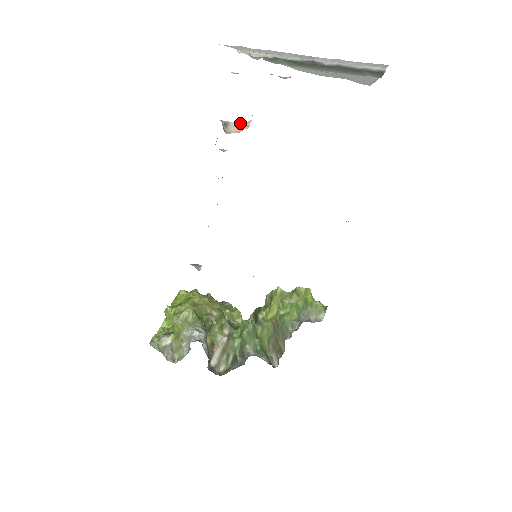
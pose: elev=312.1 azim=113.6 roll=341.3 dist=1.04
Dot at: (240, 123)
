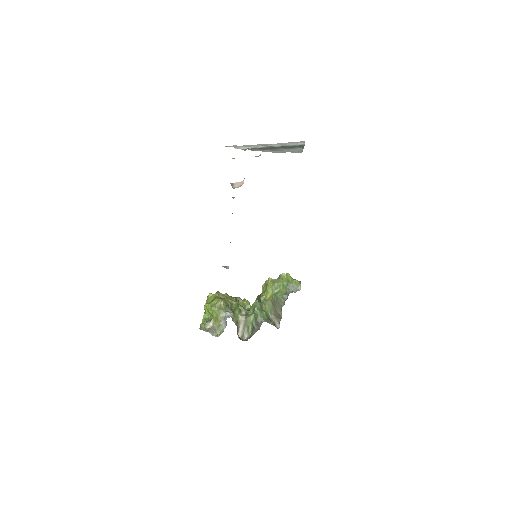
Dot at: (239, 182)
